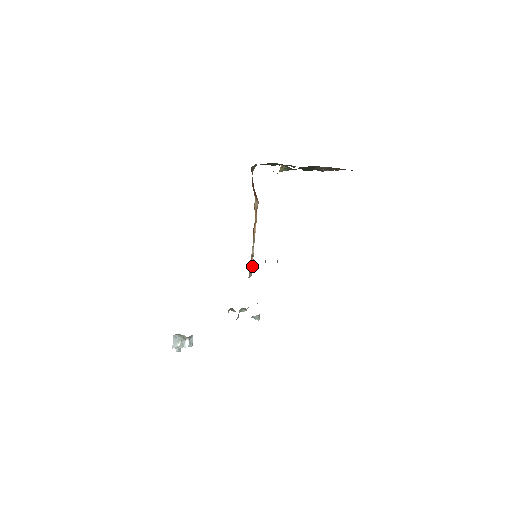
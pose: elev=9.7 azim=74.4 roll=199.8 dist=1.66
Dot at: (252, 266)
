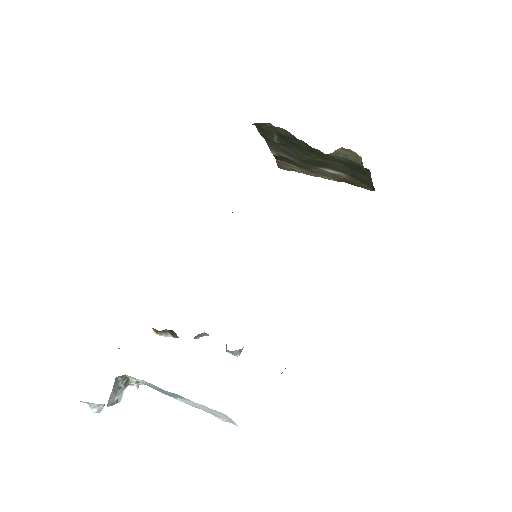
Dot at: occluded
